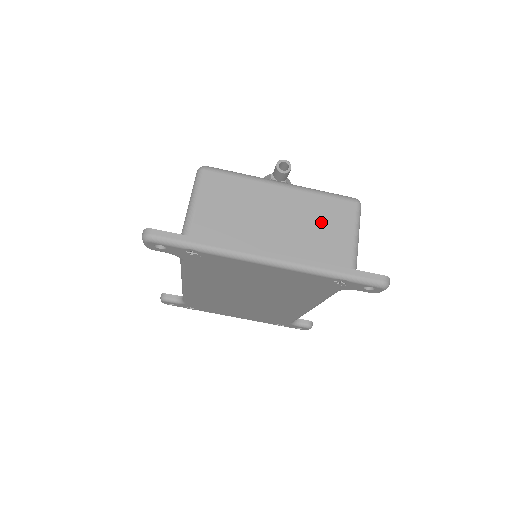
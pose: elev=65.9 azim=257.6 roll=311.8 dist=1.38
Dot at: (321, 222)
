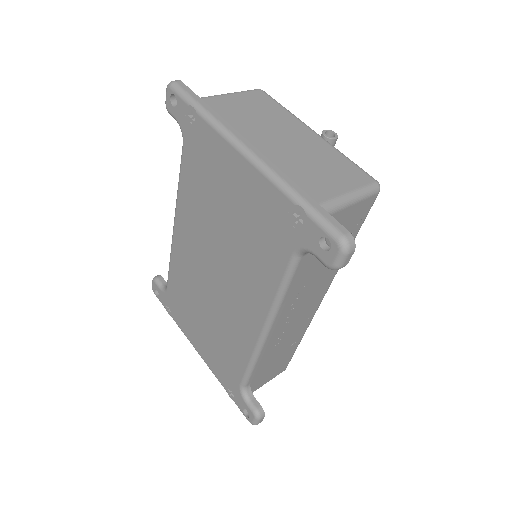
Dot at: (324, 166)
